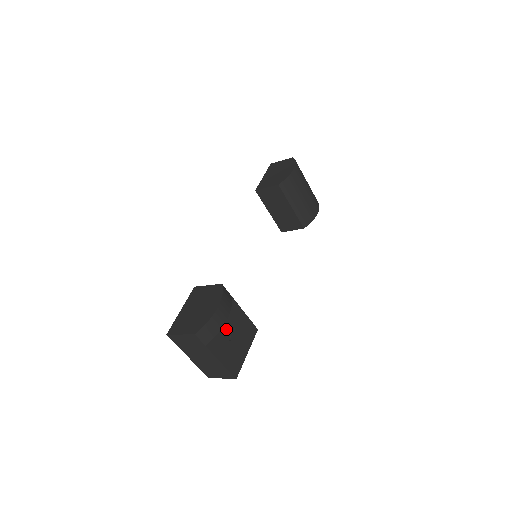
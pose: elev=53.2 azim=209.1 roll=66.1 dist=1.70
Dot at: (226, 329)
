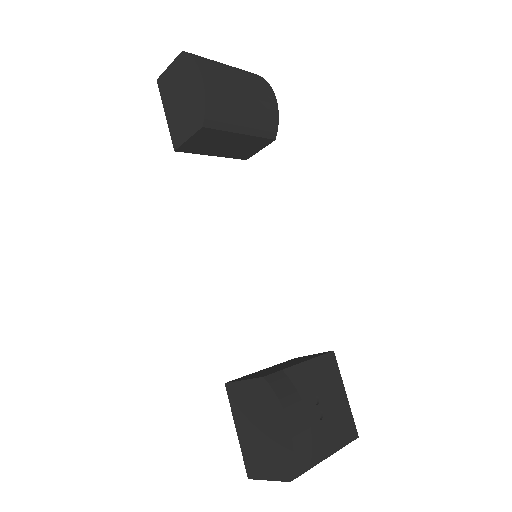
Dot at: (309, 413)
